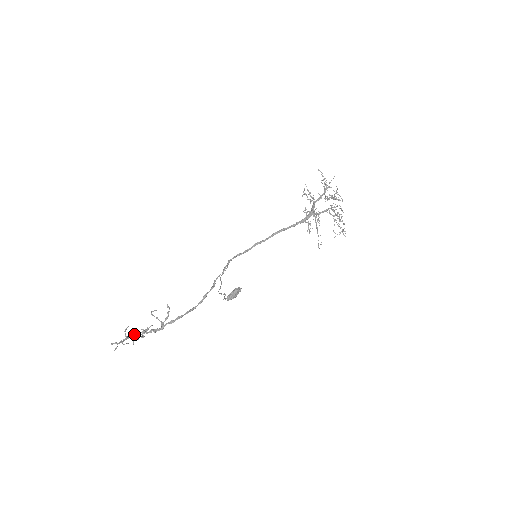
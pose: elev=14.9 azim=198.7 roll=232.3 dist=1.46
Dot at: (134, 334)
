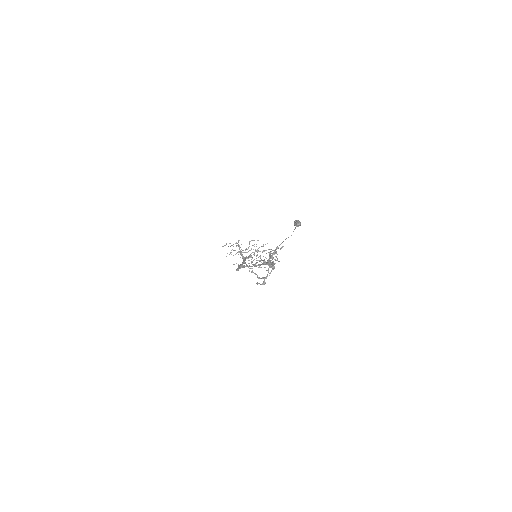
Dot at: (267, 263)
